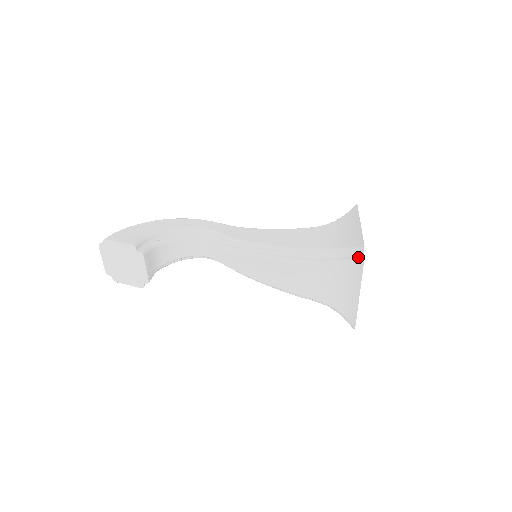
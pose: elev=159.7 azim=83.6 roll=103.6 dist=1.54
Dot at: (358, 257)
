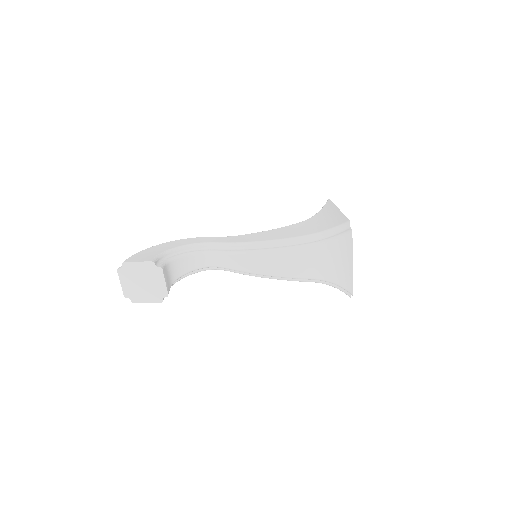
Dot at: (346, 231)
